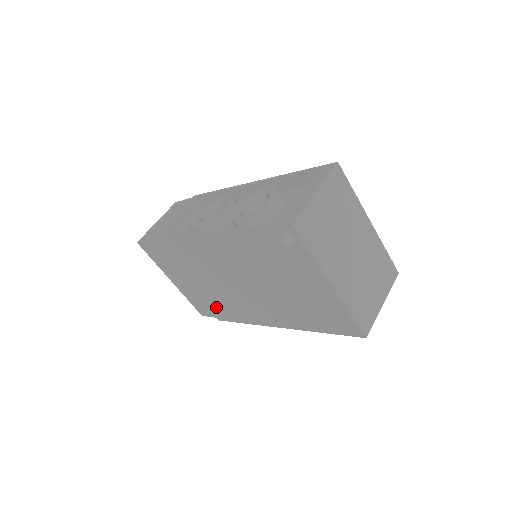
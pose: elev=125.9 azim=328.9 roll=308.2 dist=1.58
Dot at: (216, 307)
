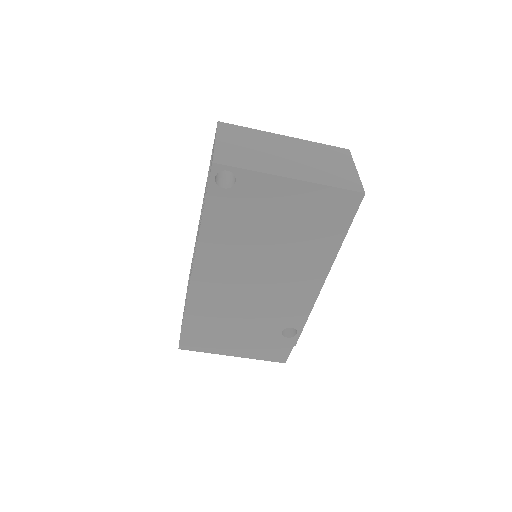
Dot at: (278, 333)
